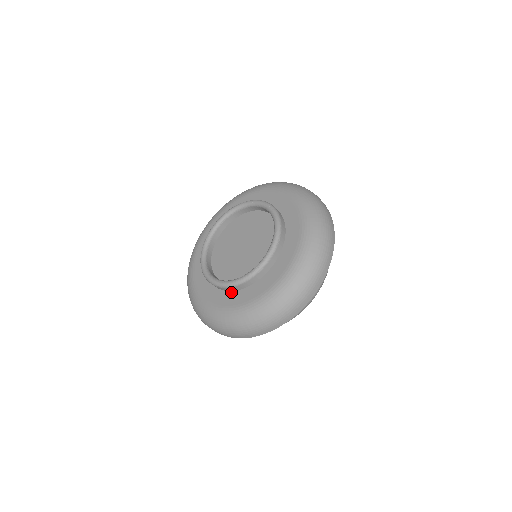
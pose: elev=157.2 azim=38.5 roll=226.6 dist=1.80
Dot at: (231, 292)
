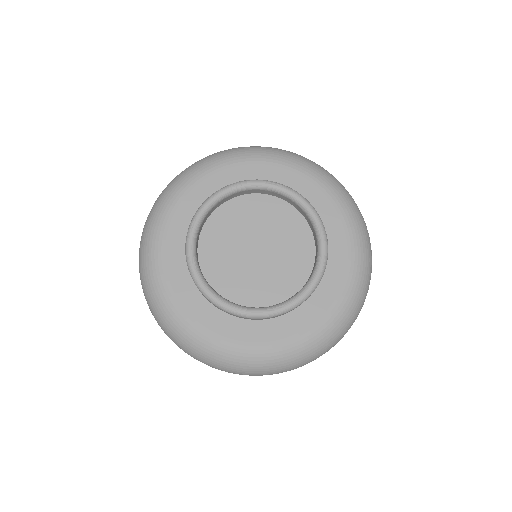
Dot at: (291, 313)
